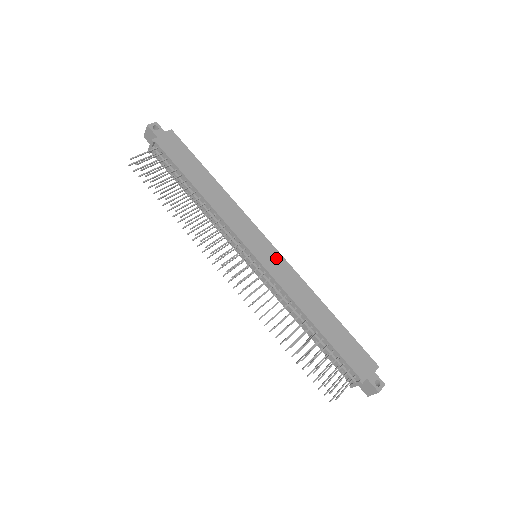
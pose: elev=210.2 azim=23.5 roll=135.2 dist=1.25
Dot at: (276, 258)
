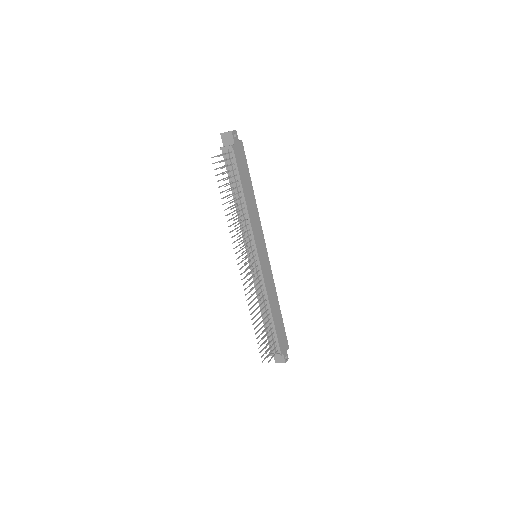
Dot at: (267, 263)
